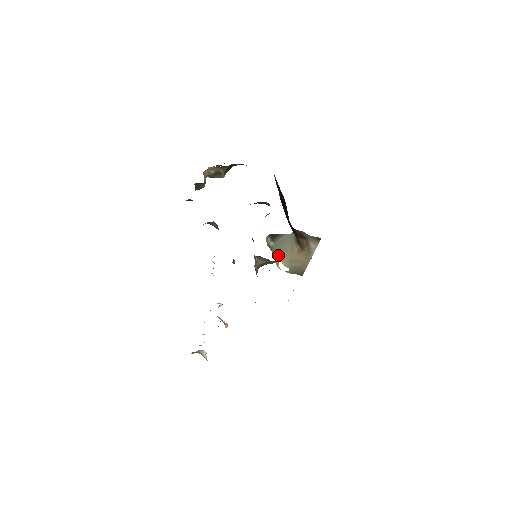
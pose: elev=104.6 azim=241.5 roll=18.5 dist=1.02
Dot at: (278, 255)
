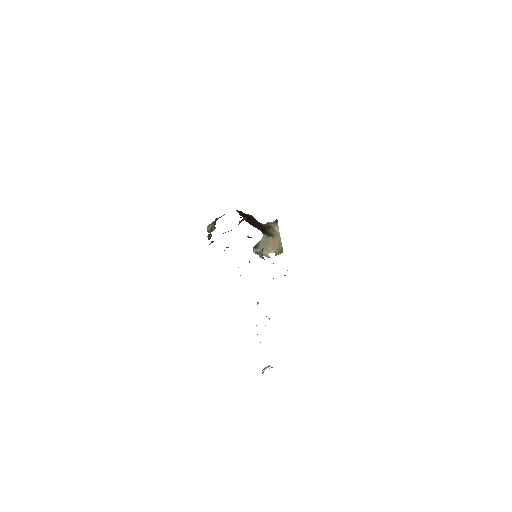
Dot at: (265, 252)
